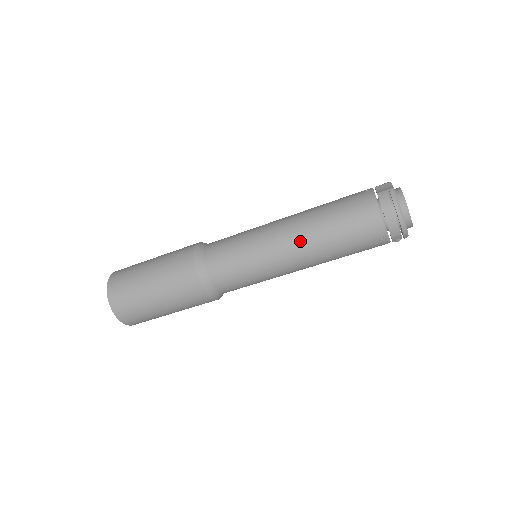
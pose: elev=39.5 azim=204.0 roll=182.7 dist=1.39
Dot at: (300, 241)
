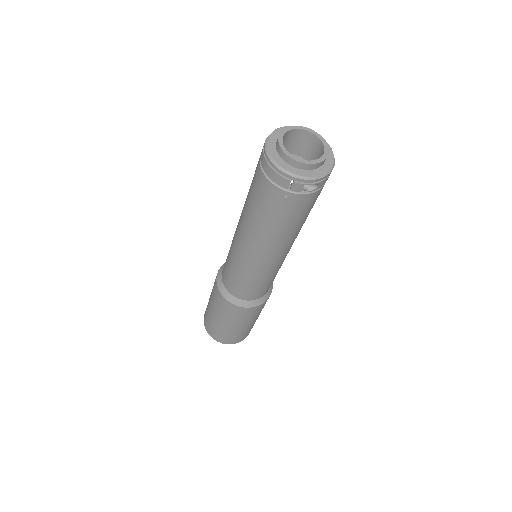
Dot at: (243, 233)
